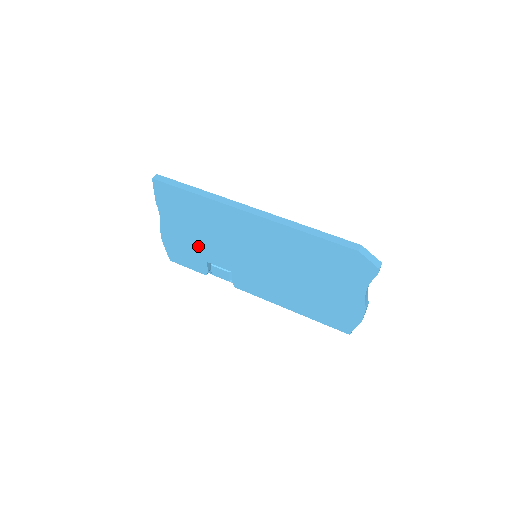
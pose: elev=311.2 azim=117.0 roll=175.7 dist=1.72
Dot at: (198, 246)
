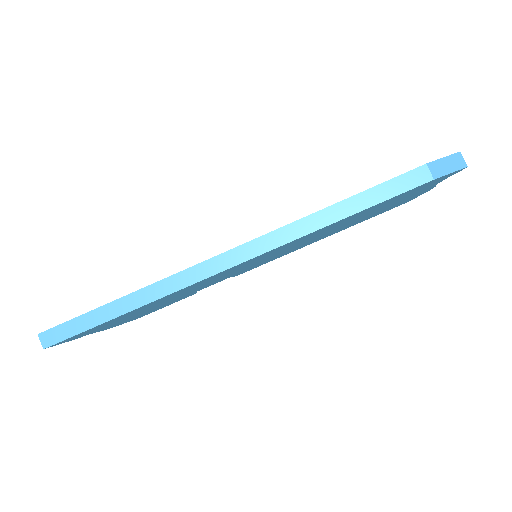
Dot at: occluded
